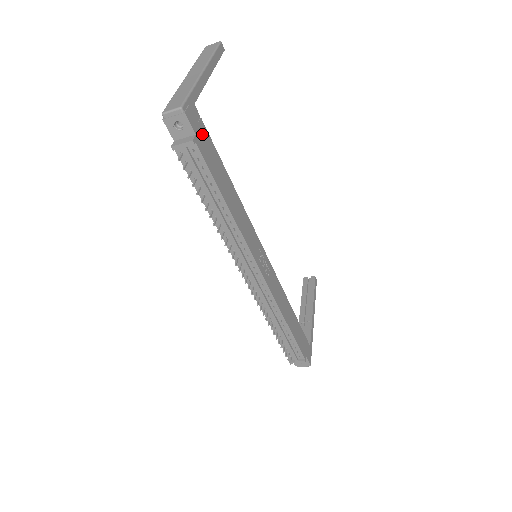
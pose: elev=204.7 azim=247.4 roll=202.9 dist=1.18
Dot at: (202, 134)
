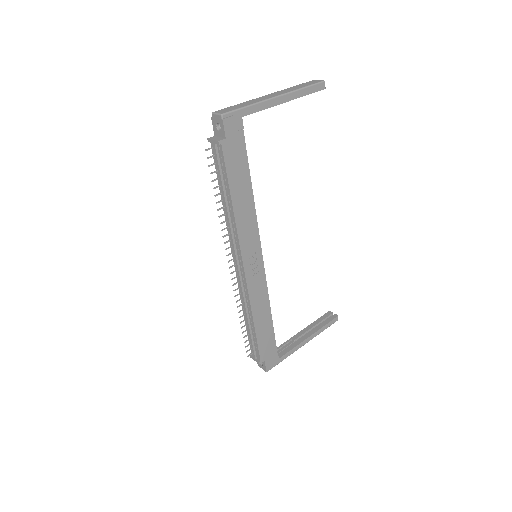
Dot at: (236, 141)
